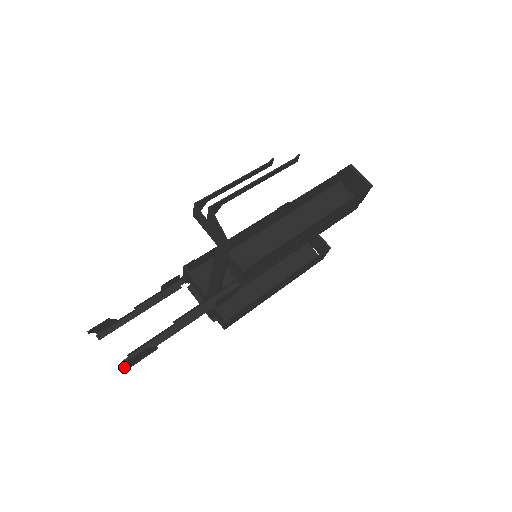
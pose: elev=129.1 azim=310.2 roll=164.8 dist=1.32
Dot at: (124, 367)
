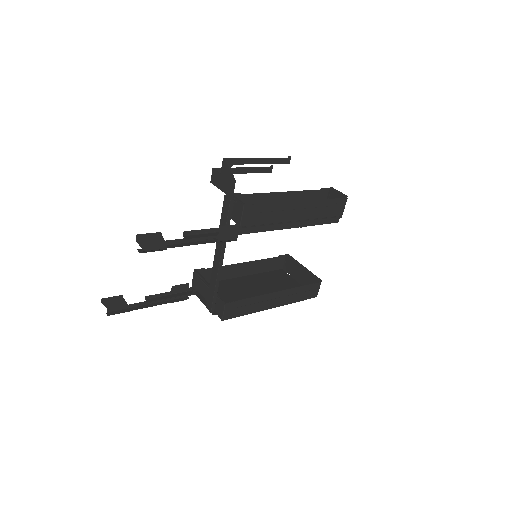
Dot at: occluded
